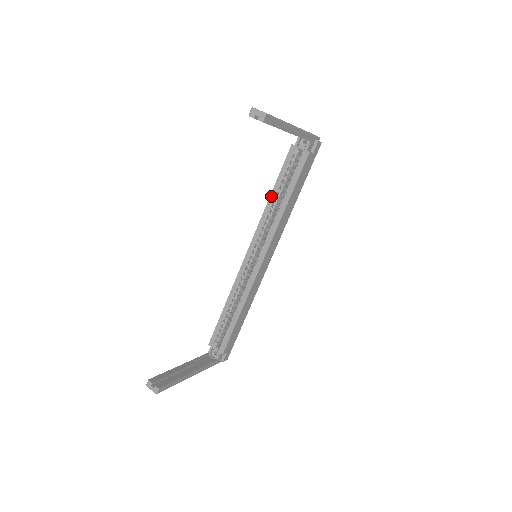
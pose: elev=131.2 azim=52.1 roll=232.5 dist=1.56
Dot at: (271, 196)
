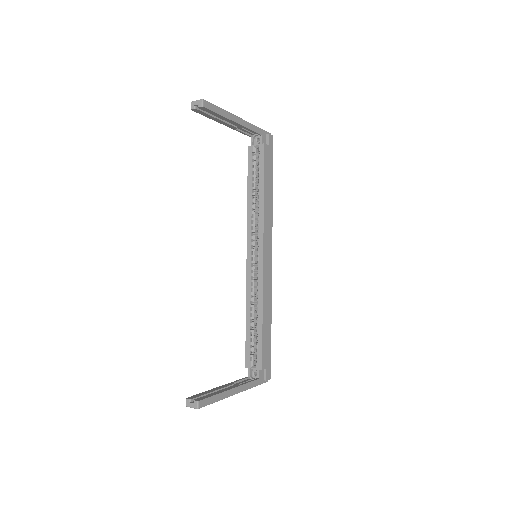
Dot at: (248, 196)
